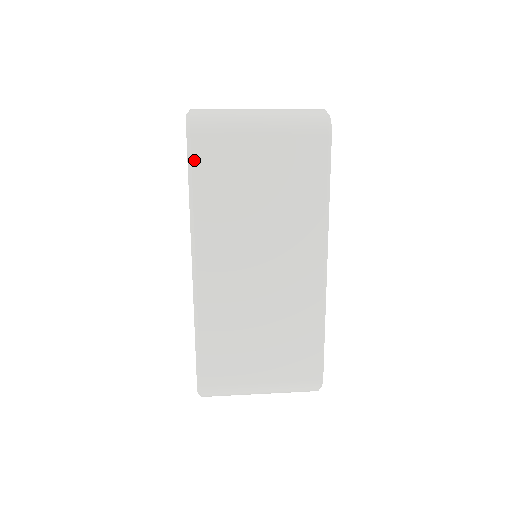
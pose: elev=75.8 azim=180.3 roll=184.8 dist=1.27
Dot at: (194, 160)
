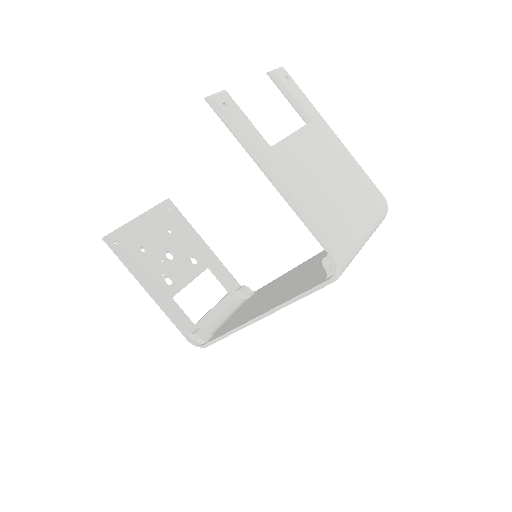
Dot at: (320, 288)
